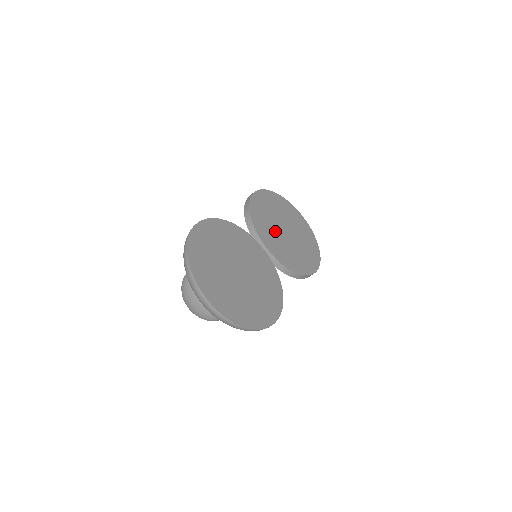
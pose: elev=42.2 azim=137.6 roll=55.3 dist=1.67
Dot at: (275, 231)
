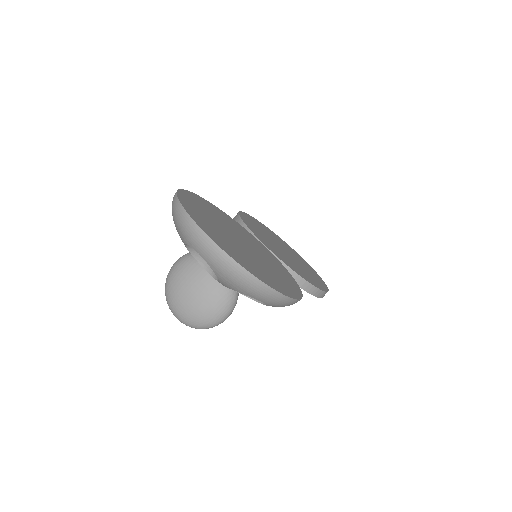
Dot at: (272, 244)
